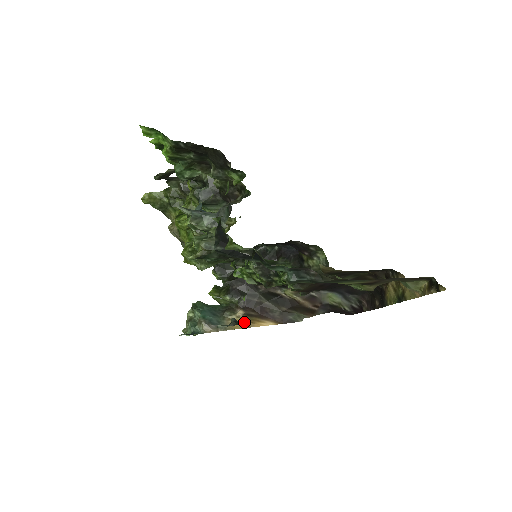
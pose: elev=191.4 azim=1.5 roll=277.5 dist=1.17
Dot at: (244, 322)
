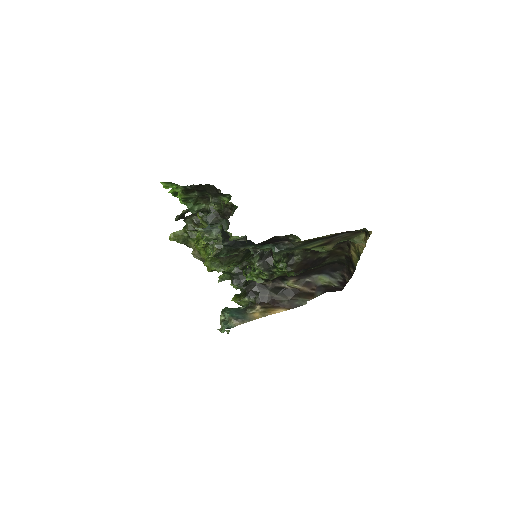
Dot at: (262, 313)
